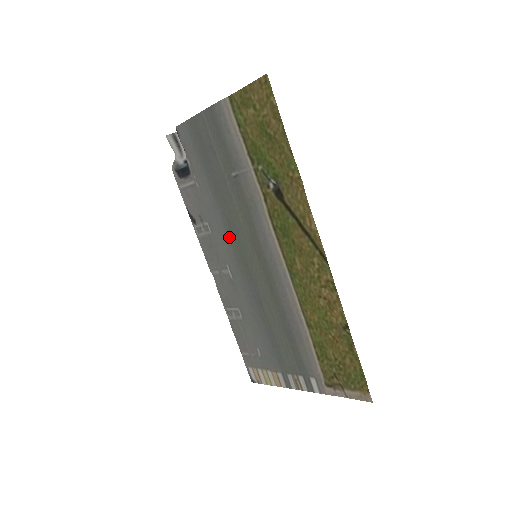
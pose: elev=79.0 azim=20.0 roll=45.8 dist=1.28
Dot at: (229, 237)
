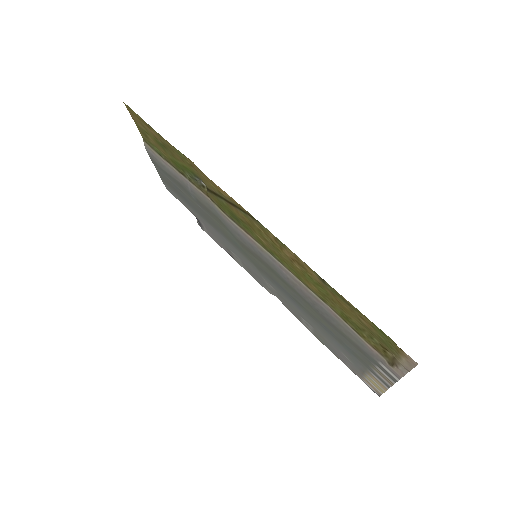
Dot at: (241, 253)
